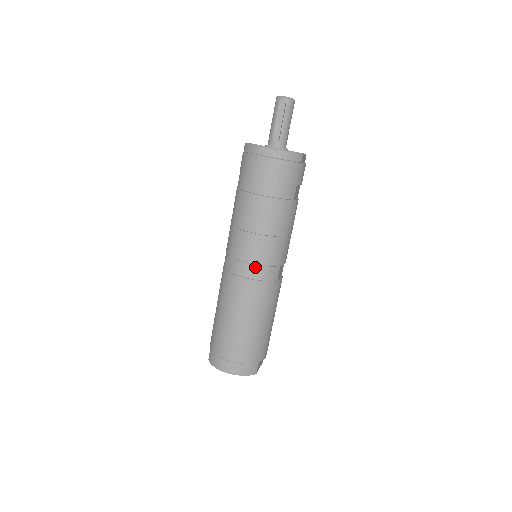
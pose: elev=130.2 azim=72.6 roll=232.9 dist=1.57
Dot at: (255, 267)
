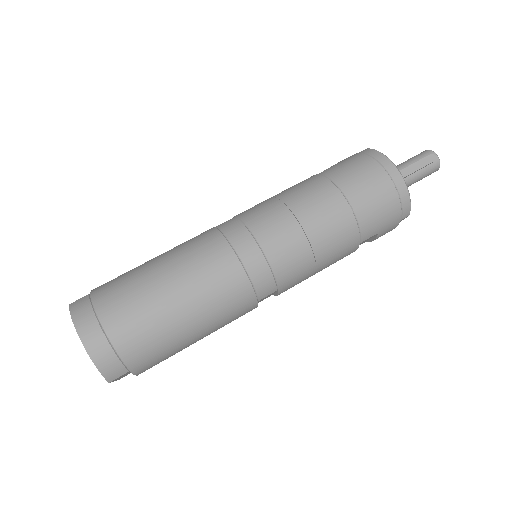
Dot at: (262, 258)
